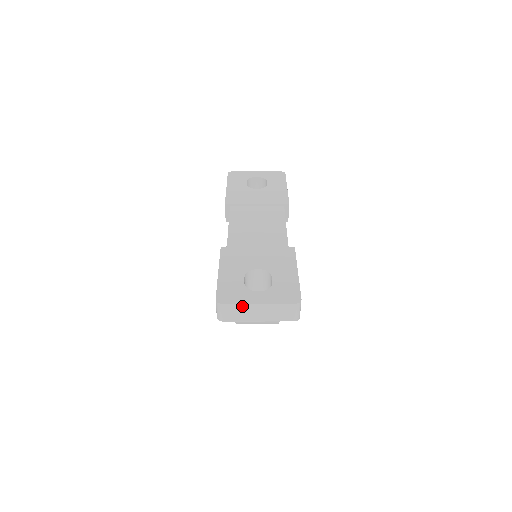
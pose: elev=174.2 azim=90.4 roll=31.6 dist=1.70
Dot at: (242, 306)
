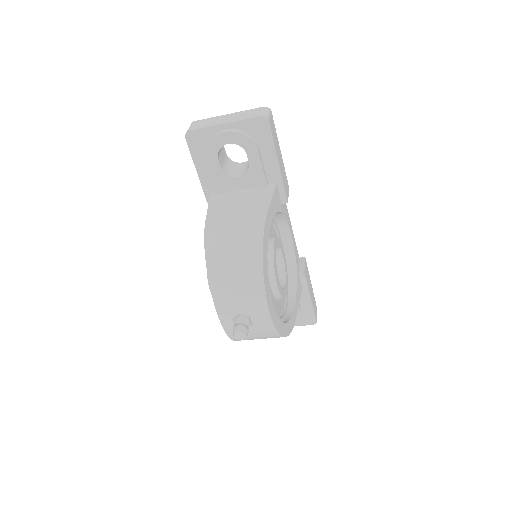
Dot at: (213, 119)
